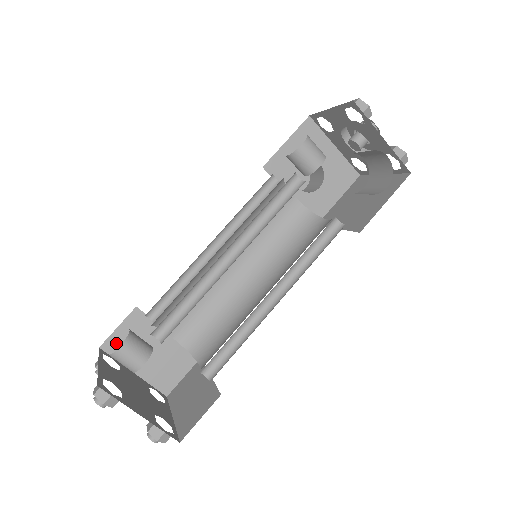
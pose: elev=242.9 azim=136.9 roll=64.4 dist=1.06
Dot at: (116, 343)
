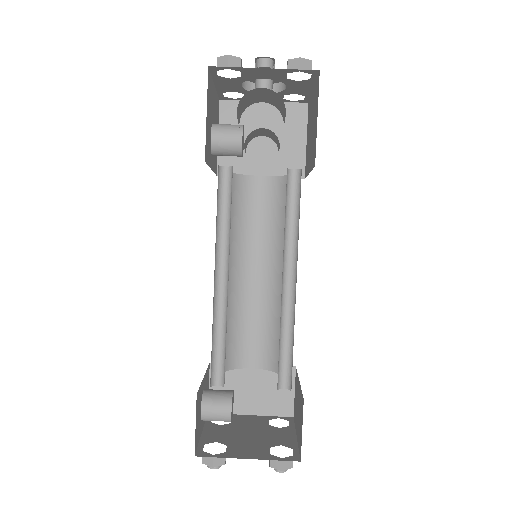
Dot at: occluded
